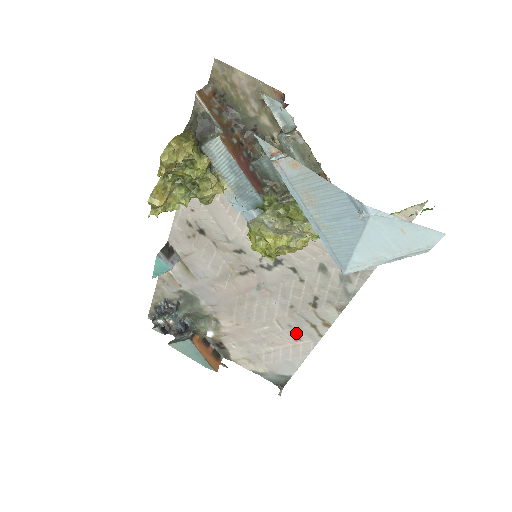
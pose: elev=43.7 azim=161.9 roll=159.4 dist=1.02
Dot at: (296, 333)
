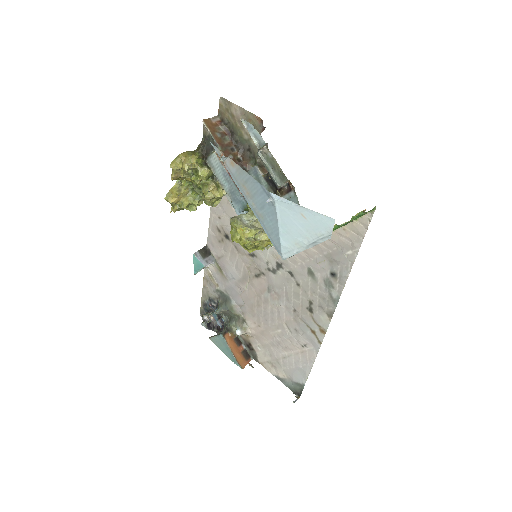
Dot at: (302, 338)
